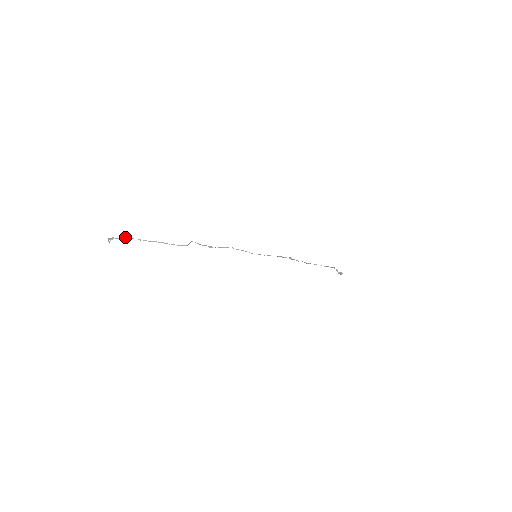
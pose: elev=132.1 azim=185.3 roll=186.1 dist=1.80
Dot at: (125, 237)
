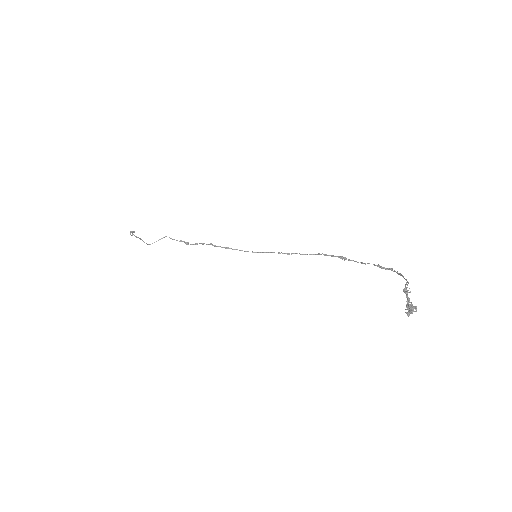
Dot at: (132, 231)
